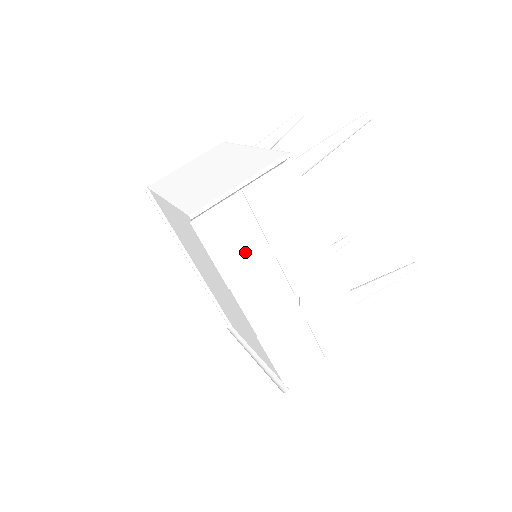
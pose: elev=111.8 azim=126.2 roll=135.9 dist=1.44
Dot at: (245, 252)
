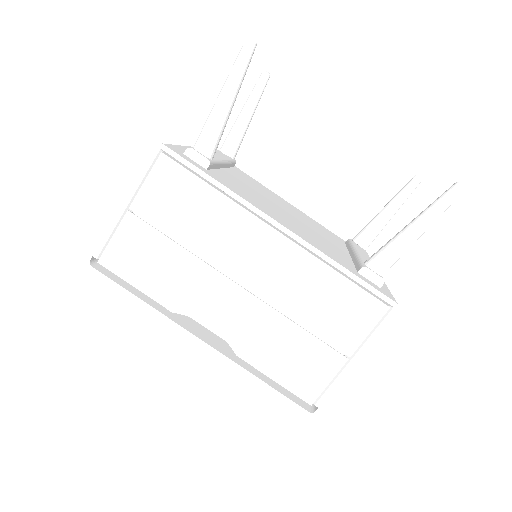
Dot at: (169, 269)
